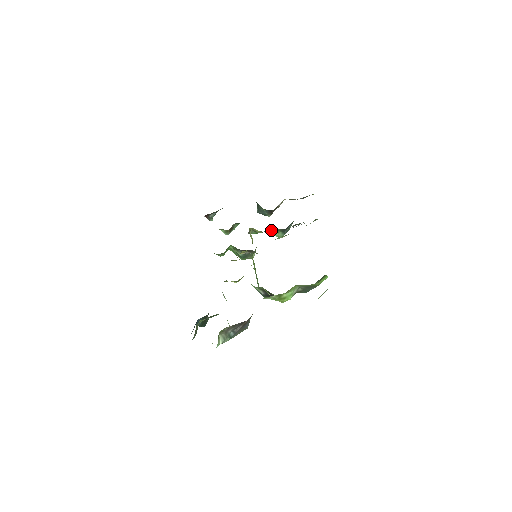
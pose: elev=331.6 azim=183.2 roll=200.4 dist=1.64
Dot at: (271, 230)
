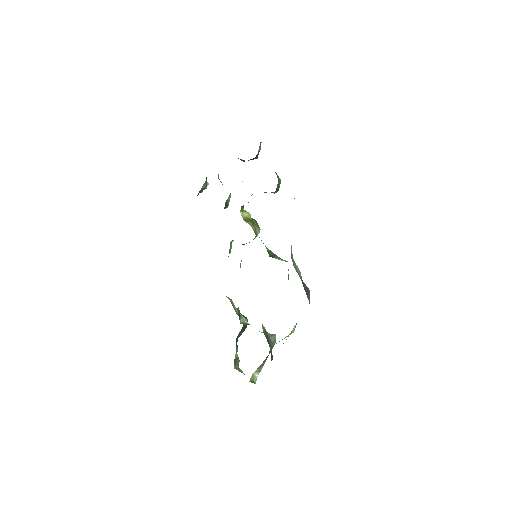
Dot at: occluded
